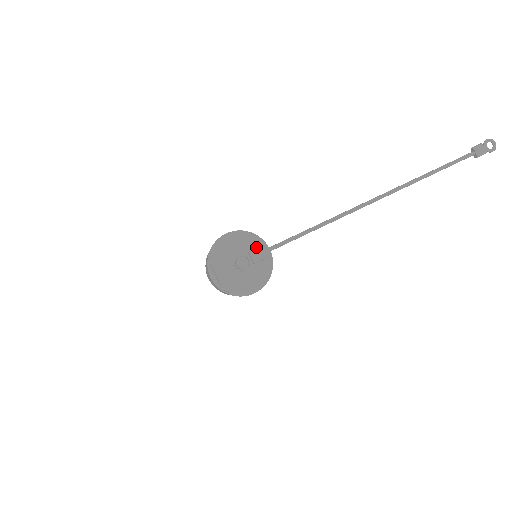
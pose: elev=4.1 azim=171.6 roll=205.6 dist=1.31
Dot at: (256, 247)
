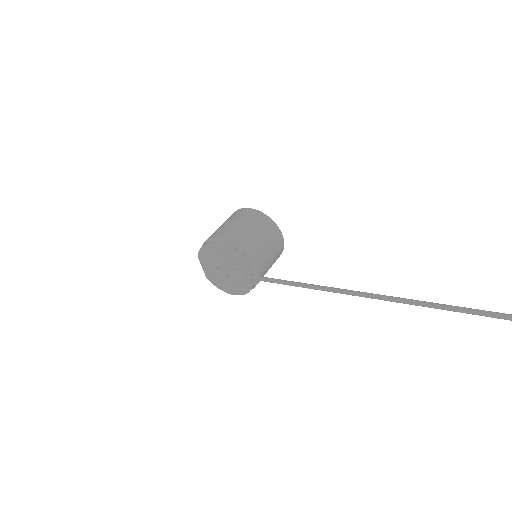
Dot at: (238, 267)
